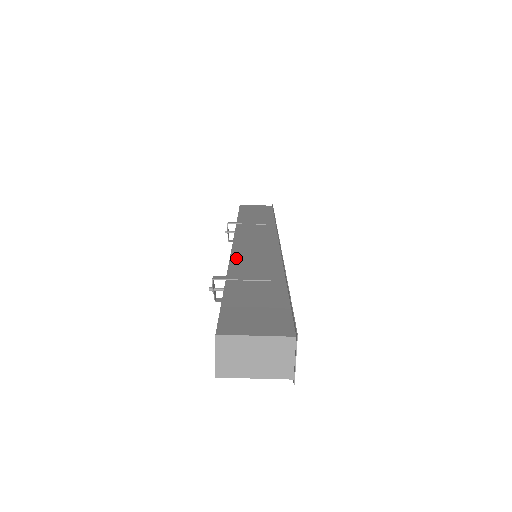
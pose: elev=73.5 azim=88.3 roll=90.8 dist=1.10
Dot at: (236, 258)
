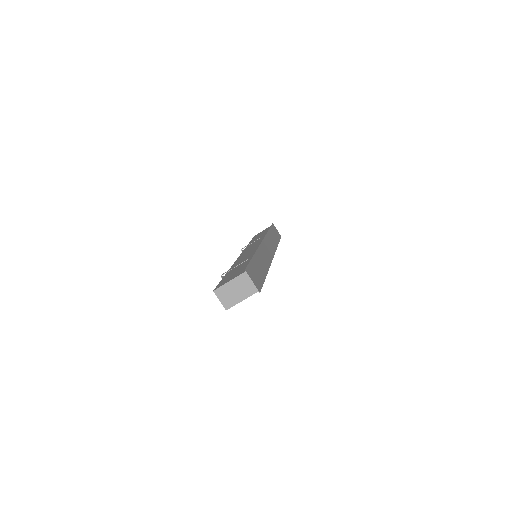
Dot at: occluded
